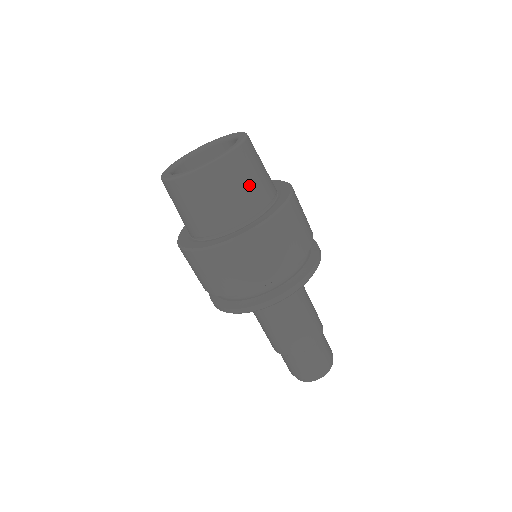
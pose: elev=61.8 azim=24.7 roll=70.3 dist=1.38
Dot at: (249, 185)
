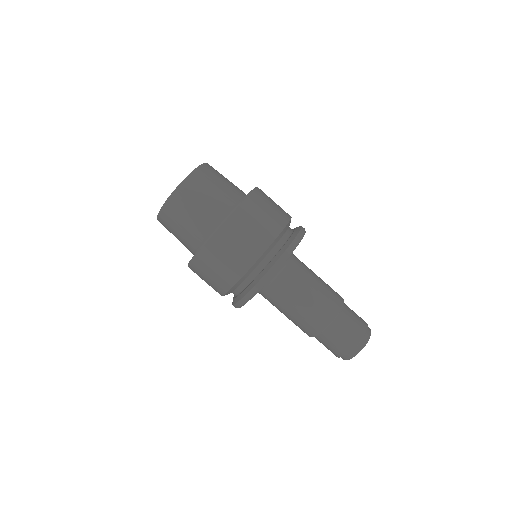
Dot at: (213, 194)
